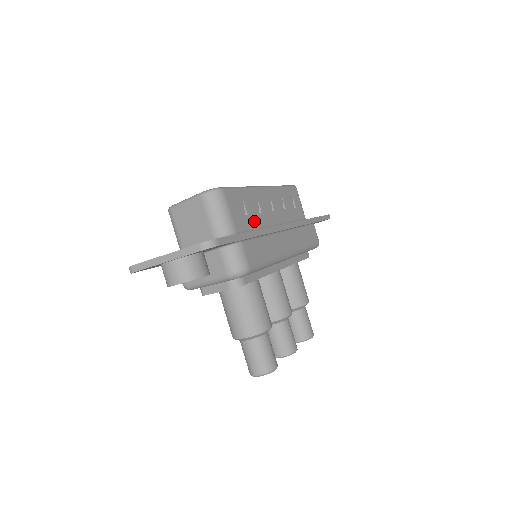
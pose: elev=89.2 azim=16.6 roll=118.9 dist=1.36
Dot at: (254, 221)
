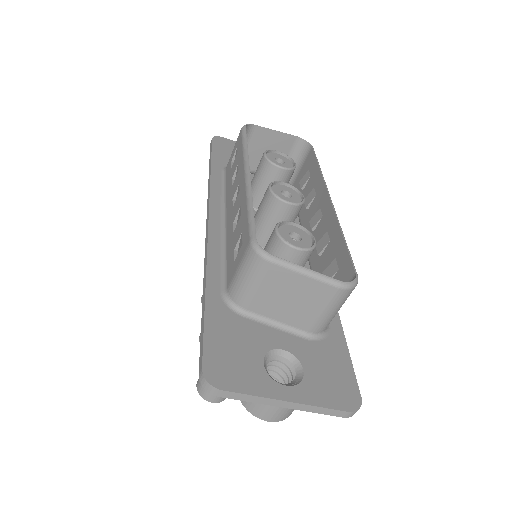
Dot at: occluded
